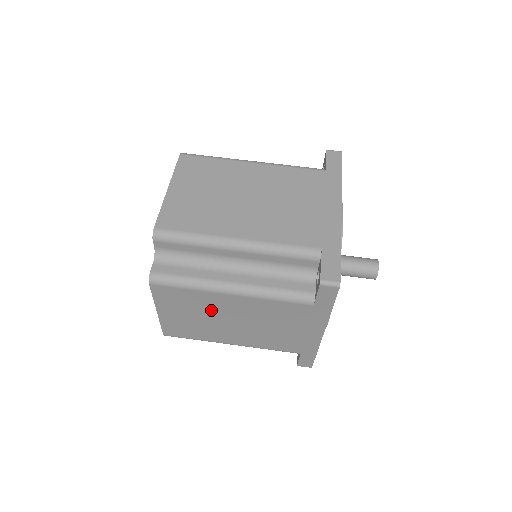
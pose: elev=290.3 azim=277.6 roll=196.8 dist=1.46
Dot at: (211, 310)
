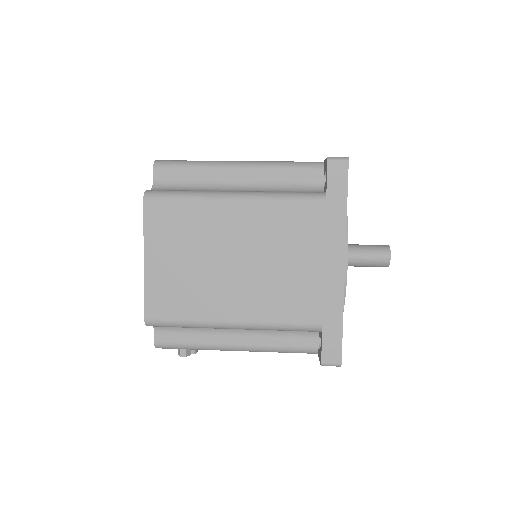
Dot at: (210, 241)
